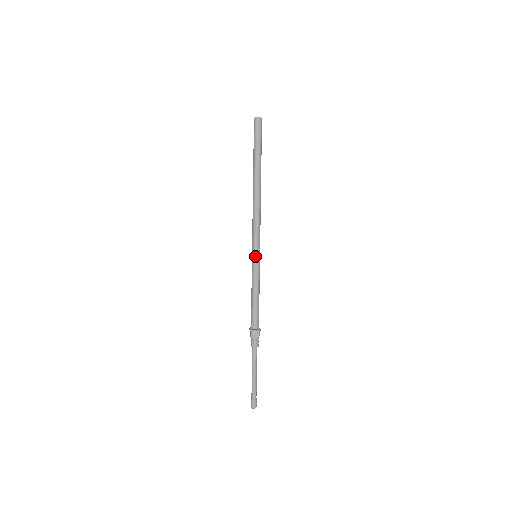
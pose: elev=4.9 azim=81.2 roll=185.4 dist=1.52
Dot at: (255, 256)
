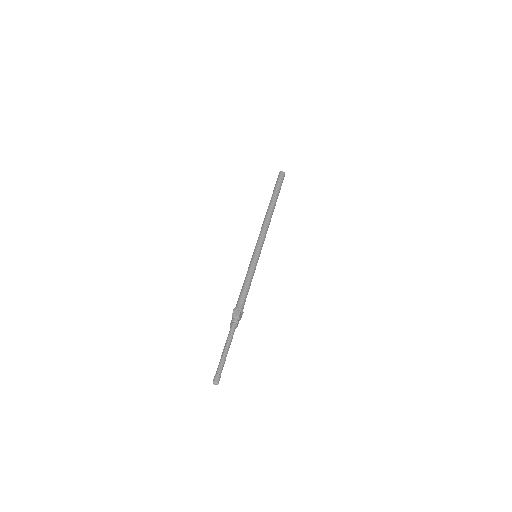
Dot at: (254, 254)
